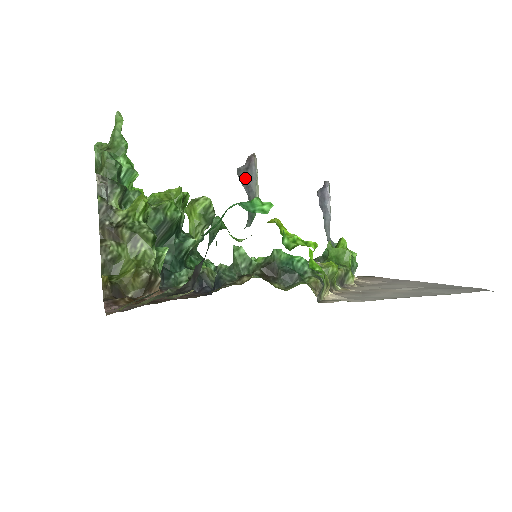
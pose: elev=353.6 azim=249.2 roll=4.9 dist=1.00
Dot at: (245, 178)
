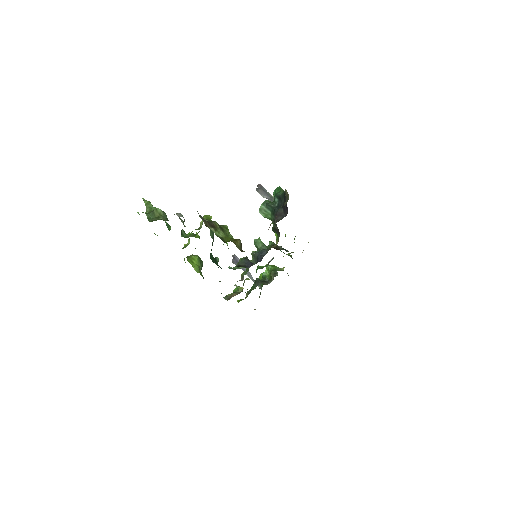
Dot at: (262, 191)
